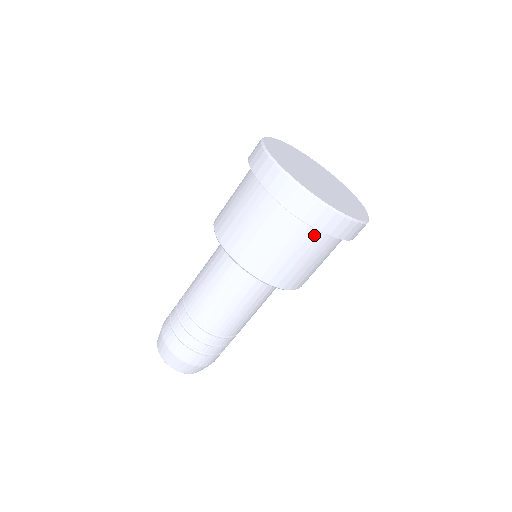
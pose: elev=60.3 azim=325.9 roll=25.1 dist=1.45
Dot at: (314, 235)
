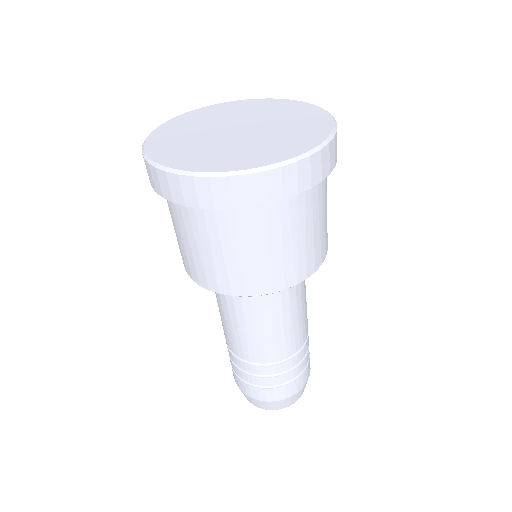
Dot at: (240, 215)
